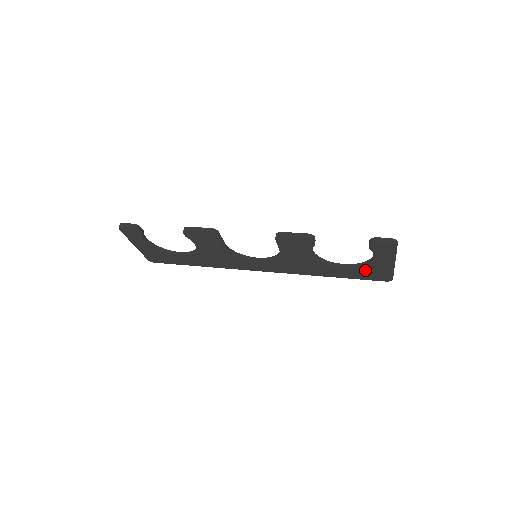
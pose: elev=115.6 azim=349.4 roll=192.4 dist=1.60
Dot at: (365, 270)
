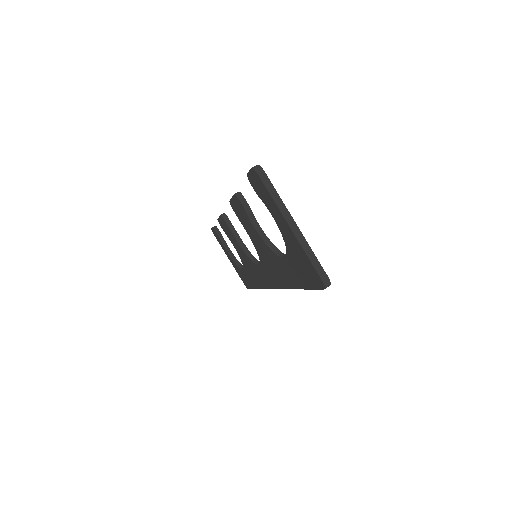
Dot at: (294, 258)
